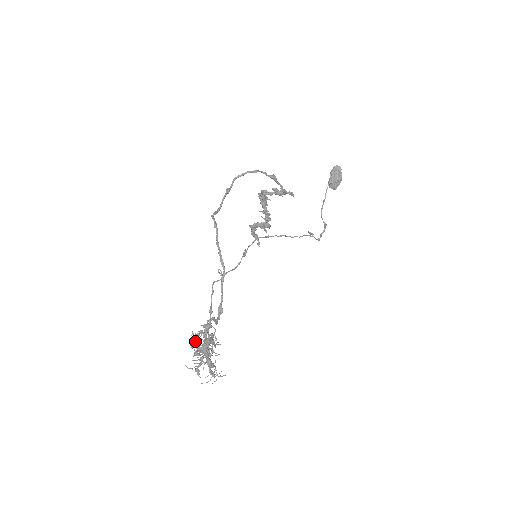
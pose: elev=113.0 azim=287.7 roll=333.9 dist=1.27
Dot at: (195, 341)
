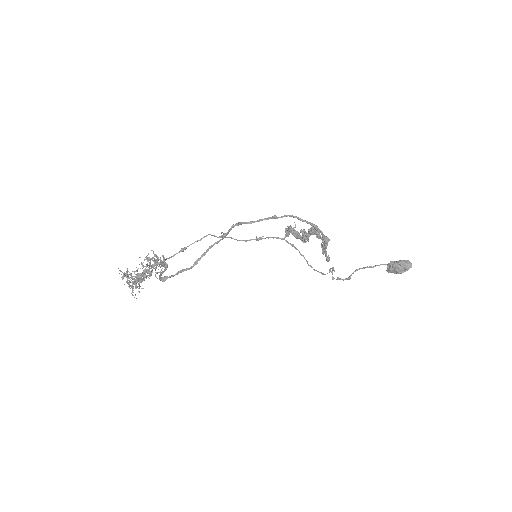
Dot at: (145, 259)
